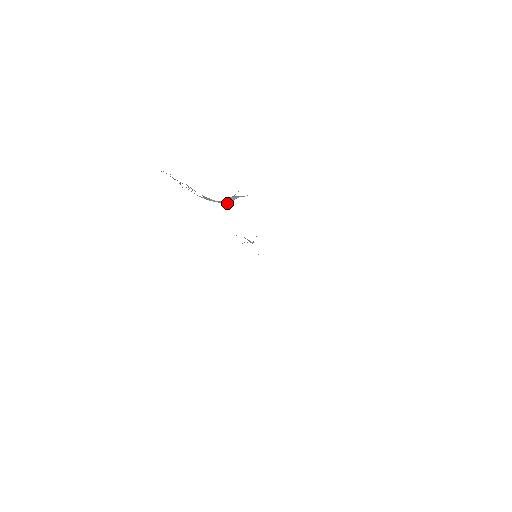
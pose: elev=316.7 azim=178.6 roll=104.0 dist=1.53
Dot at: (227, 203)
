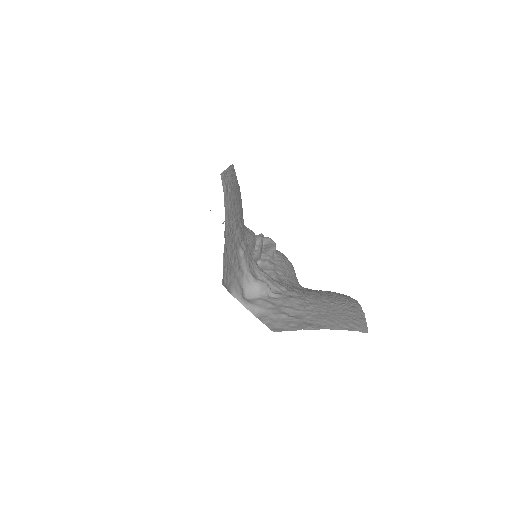
Dot at: (248, 294)
